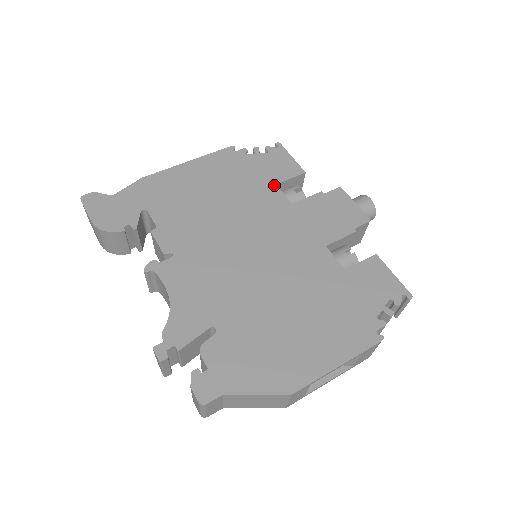
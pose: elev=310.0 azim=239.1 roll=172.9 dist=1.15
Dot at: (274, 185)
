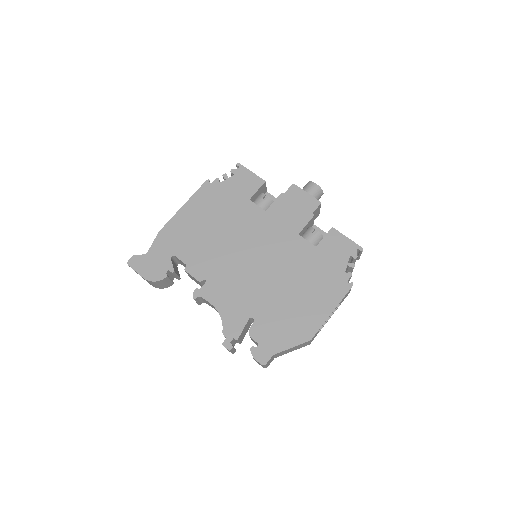
Dot at: (248, 201)
